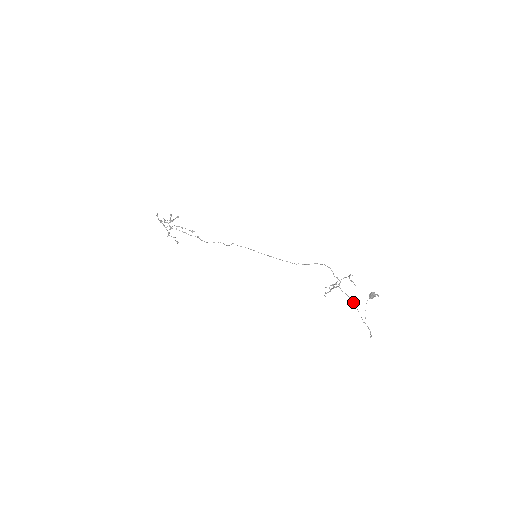
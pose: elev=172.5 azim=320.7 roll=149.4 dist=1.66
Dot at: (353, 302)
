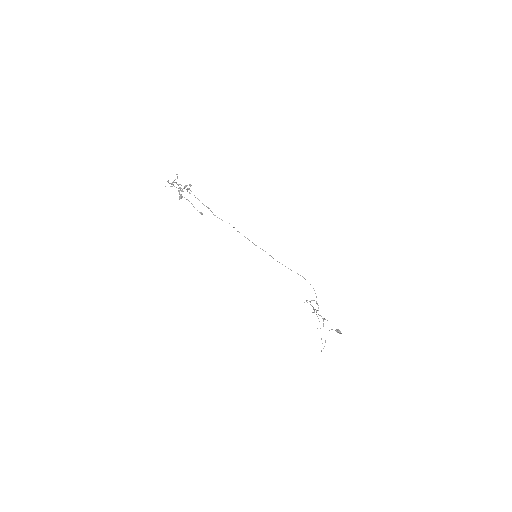
Dot at: (320, 328)
